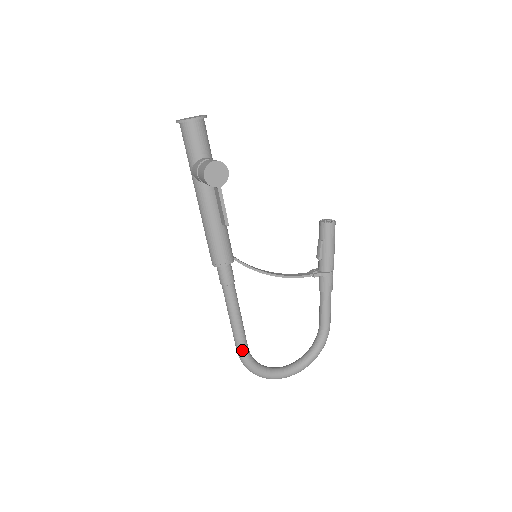
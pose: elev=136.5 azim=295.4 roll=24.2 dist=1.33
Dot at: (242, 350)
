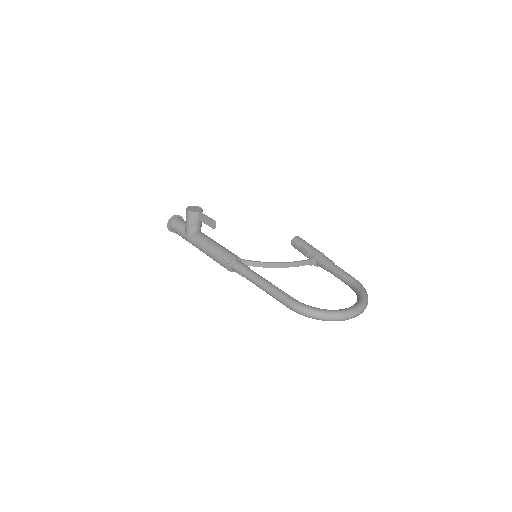
Dot at: (289, 299)
